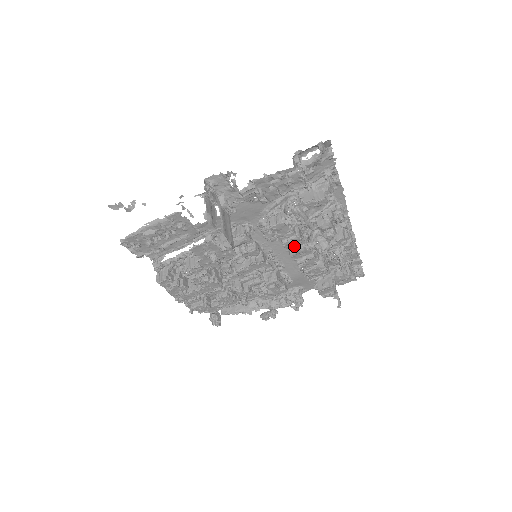
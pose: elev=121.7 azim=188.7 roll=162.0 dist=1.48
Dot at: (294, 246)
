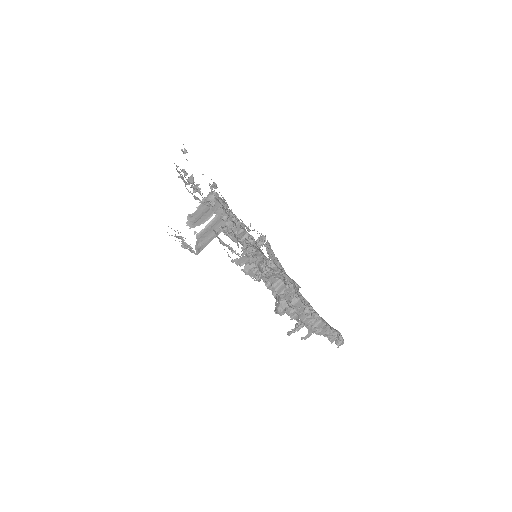
Dot at: occluded
